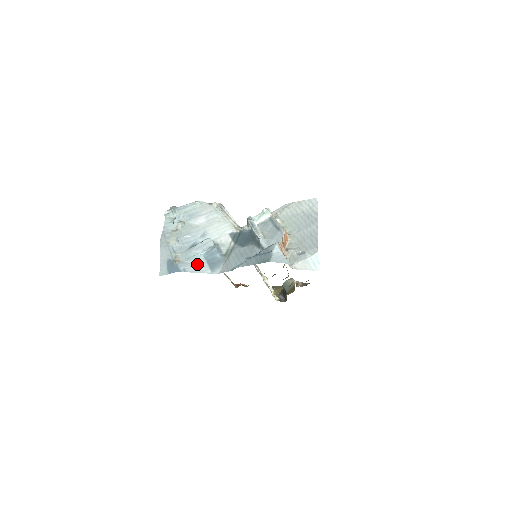
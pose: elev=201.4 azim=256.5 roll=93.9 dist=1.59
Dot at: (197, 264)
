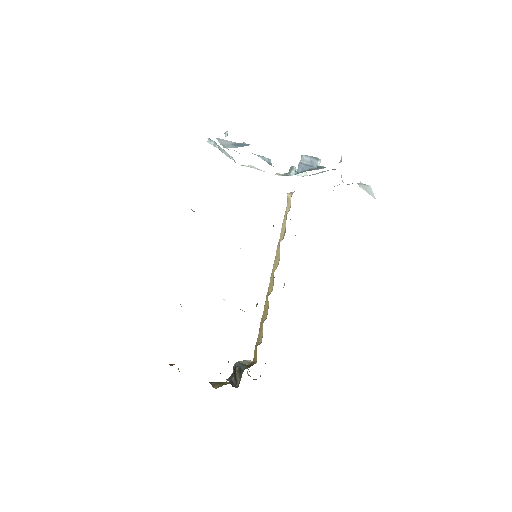
Dot at: occluded
